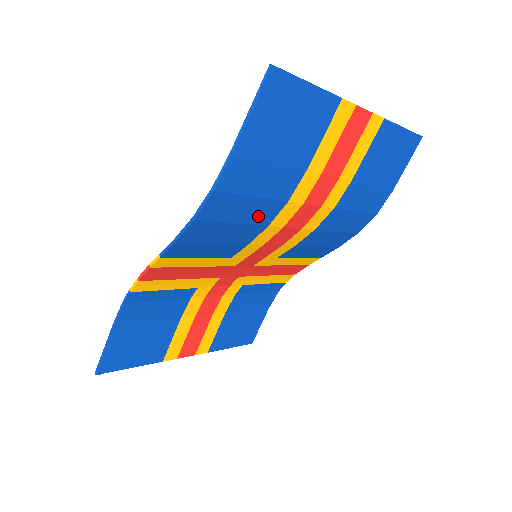
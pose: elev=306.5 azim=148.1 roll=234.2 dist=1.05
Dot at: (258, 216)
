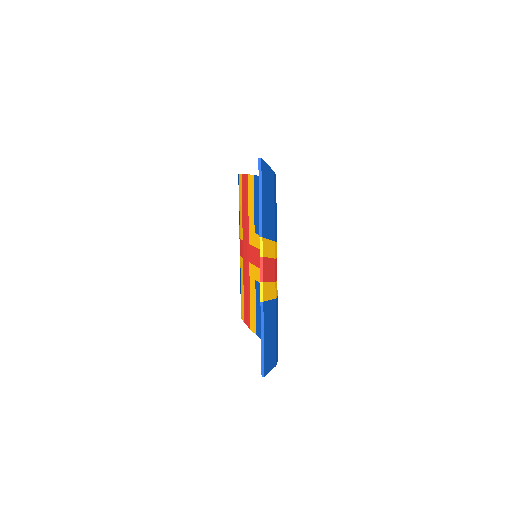
Dot at: occluded
